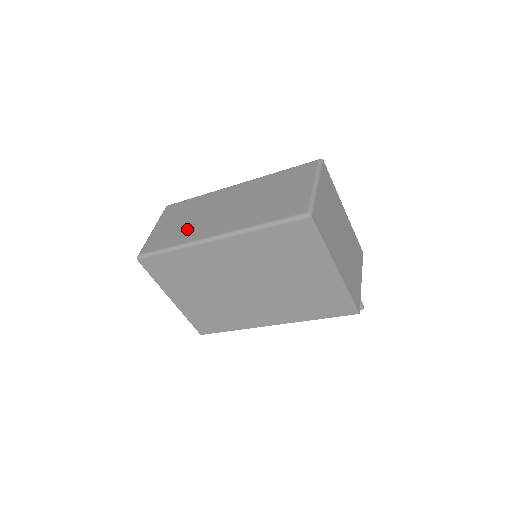
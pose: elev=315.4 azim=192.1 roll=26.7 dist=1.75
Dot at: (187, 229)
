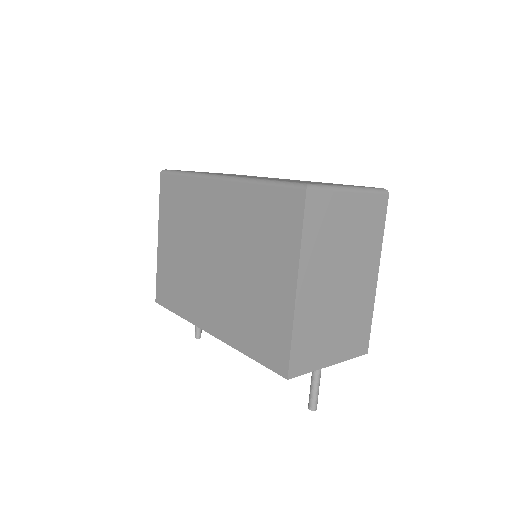
Dot at: occluded
